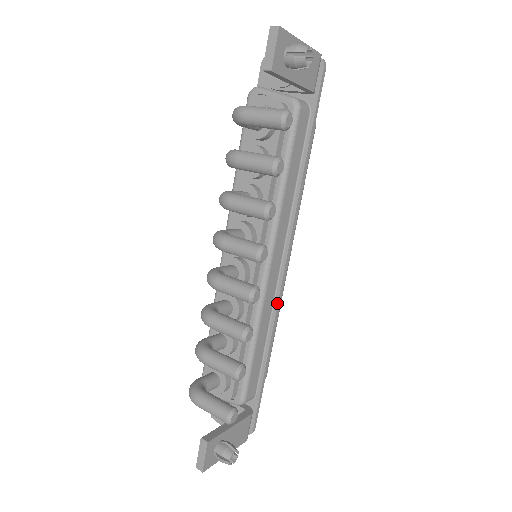
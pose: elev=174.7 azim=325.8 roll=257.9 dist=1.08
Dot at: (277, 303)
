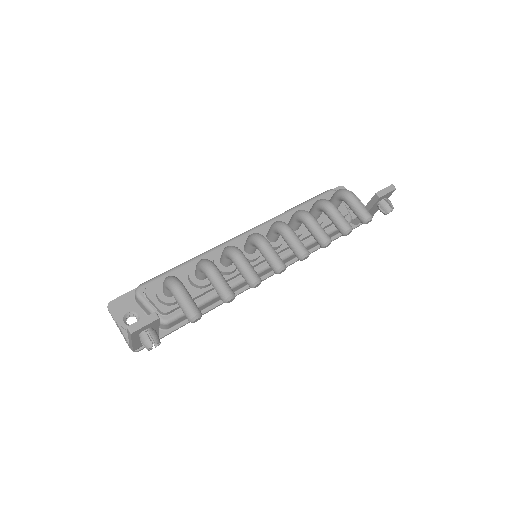
Dot at: (243, 291)
